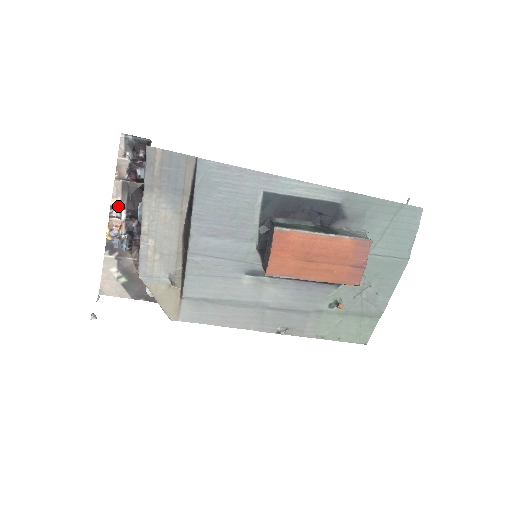
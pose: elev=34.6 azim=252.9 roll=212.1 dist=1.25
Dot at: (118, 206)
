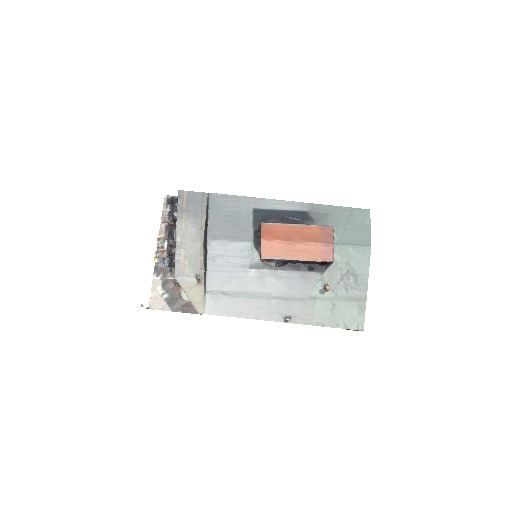
Dot at: (162, 239)
